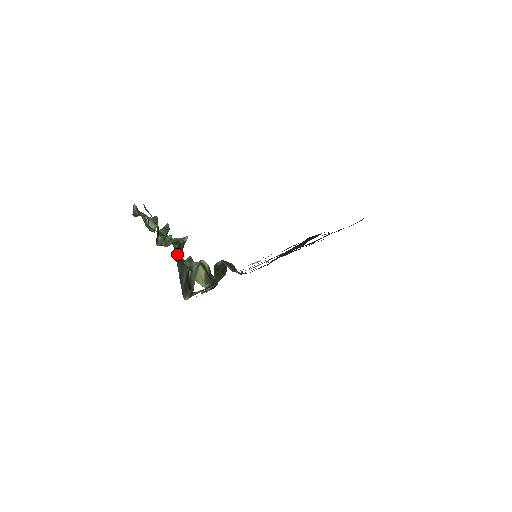
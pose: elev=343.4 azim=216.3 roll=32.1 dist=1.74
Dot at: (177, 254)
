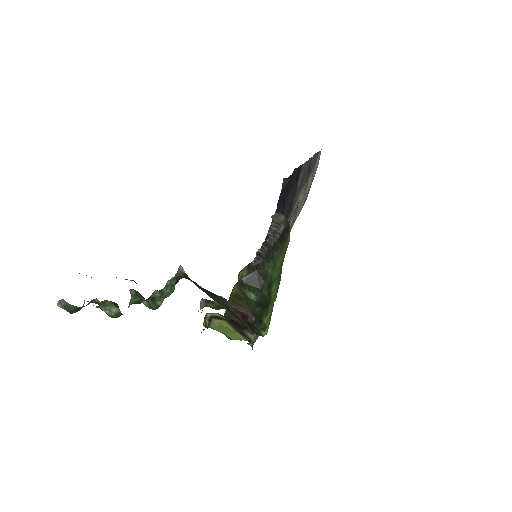
Dot at: (198, 285)
